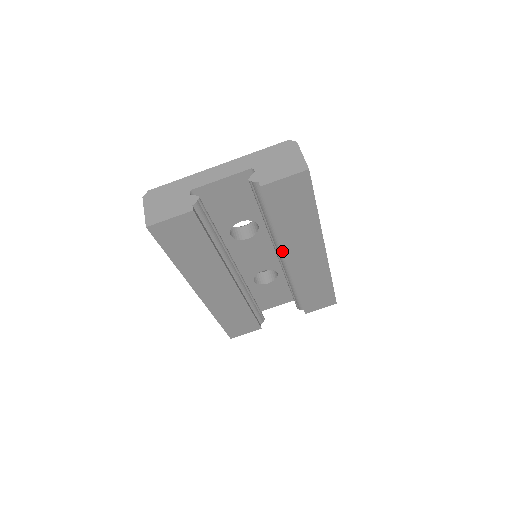
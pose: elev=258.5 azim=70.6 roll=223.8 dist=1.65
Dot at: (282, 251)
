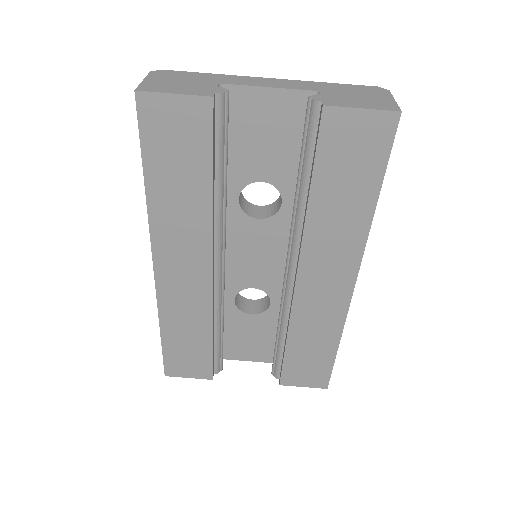
Dot at: (297, 255)
